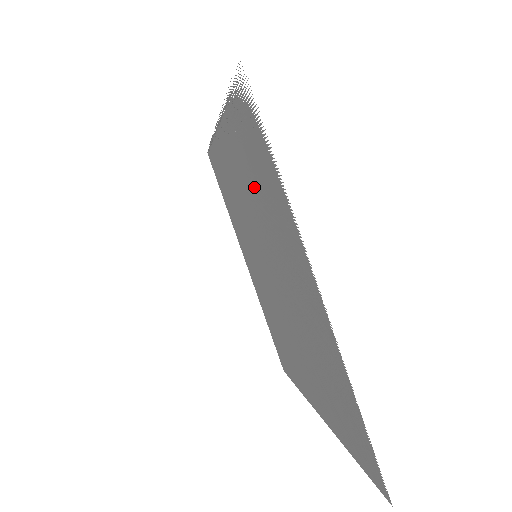
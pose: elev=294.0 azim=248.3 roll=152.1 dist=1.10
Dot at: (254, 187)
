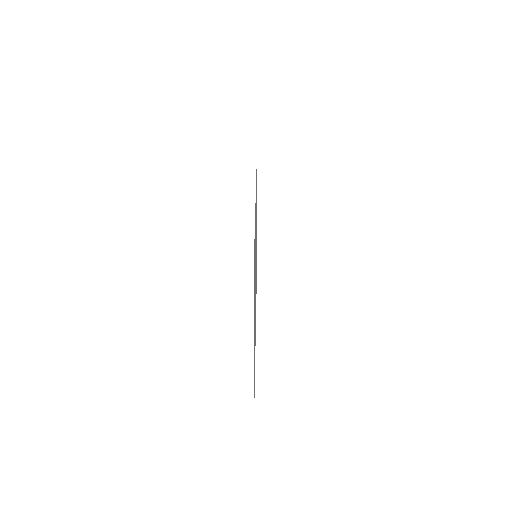
Dot at: occluded
